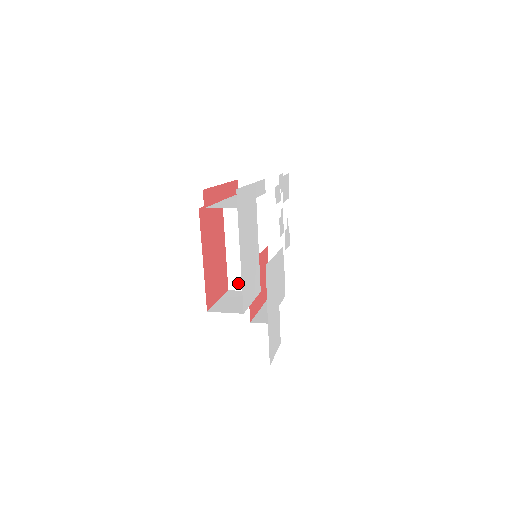
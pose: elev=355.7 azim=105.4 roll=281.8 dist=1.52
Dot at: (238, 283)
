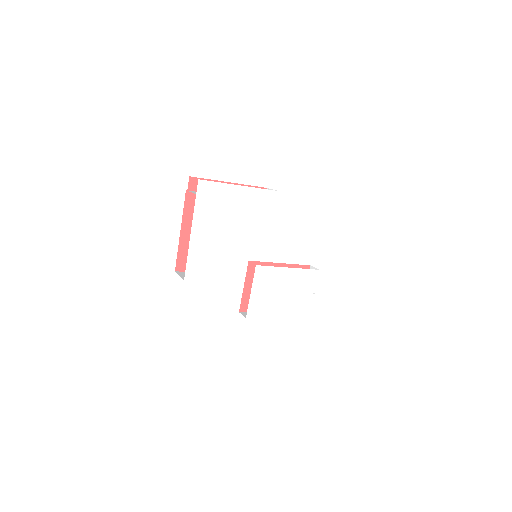
Dot at: occluded
